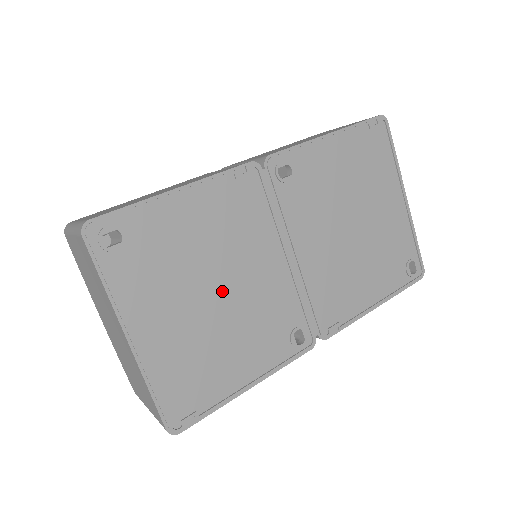
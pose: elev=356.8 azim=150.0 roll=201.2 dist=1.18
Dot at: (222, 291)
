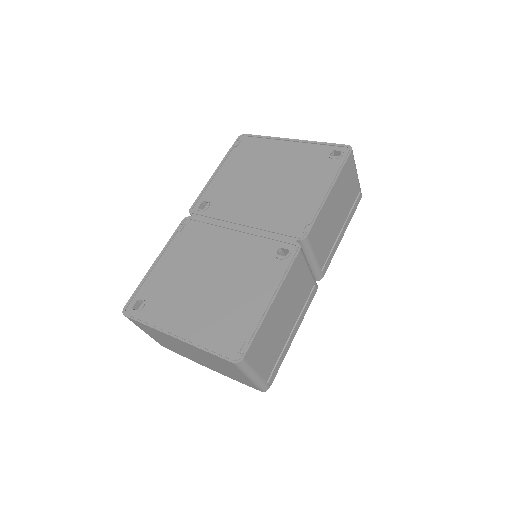
Dot at: (211, 276)
